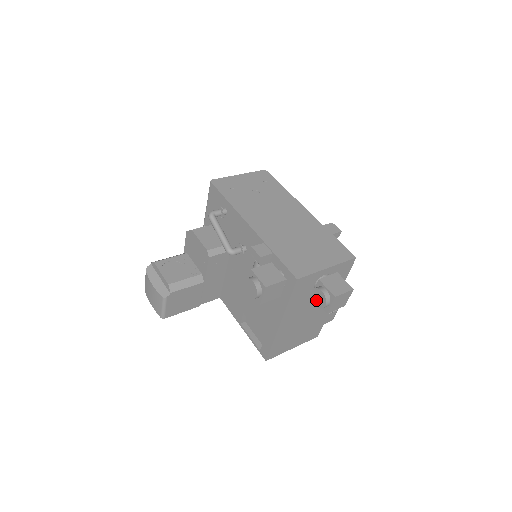
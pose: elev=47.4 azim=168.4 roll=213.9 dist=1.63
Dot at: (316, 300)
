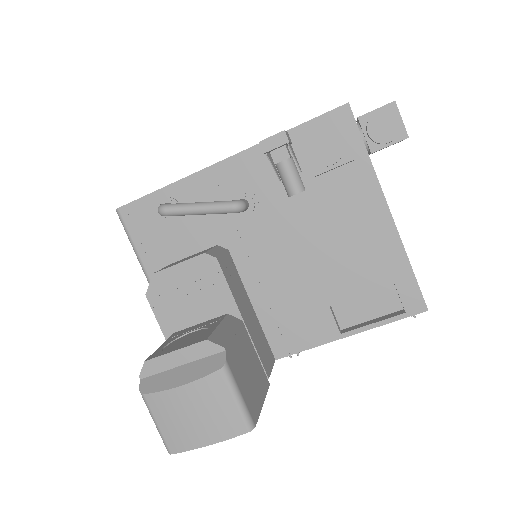
Dot at: (384, 134)
